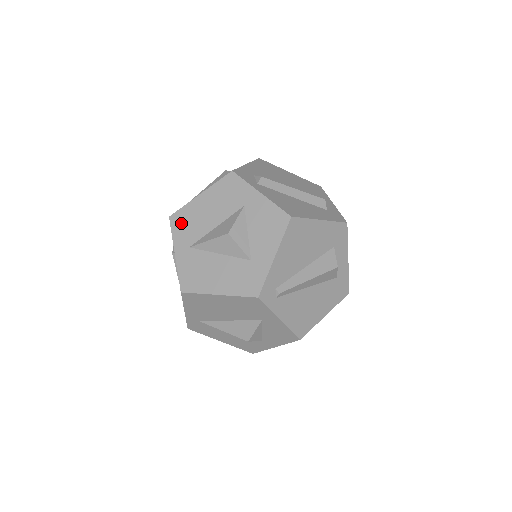
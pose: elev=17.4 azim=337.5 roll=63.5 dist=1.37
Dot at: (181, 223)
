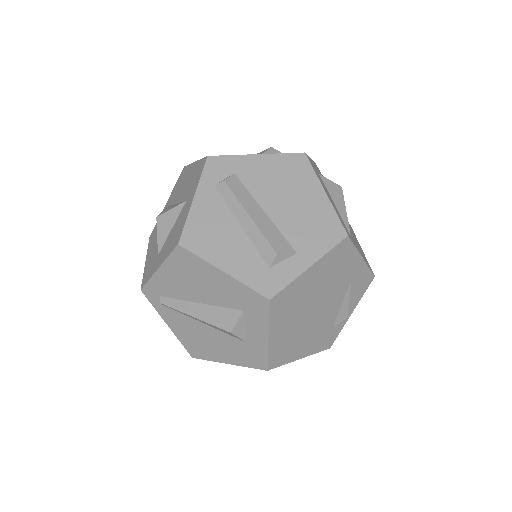
Dot at: (180, 179)
